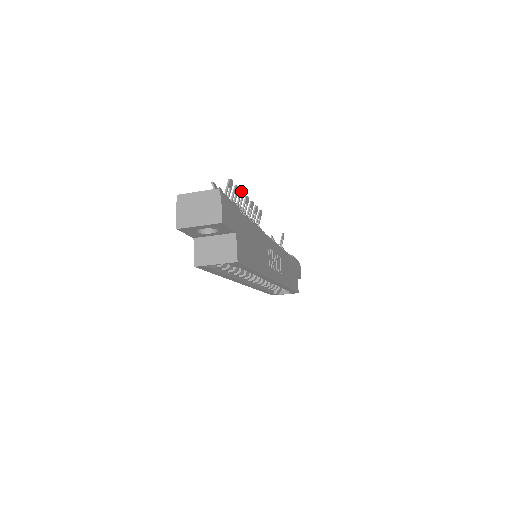
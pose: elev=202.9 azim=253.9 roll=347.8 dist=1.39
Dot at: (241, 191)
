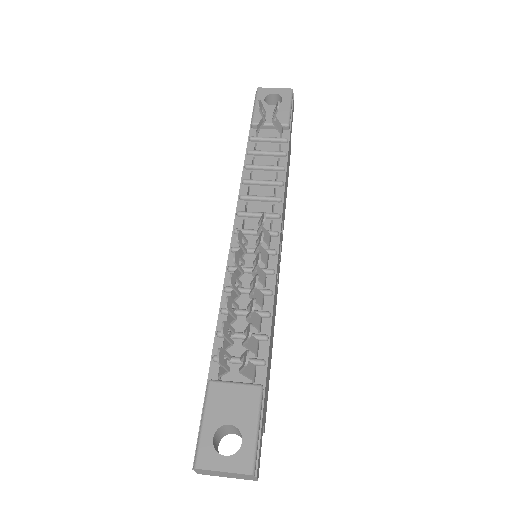
Dot at: (253, 310)
